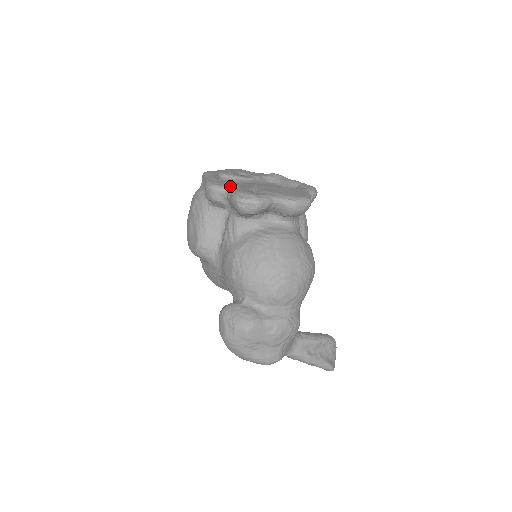
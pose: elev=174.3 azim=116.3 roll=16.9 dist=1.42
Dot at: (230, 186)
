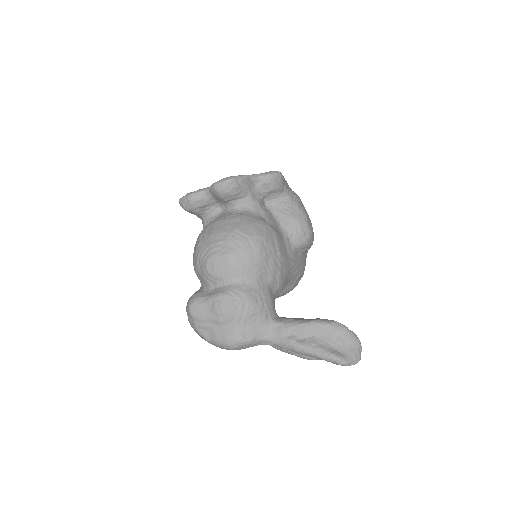
Dot at: occluded
